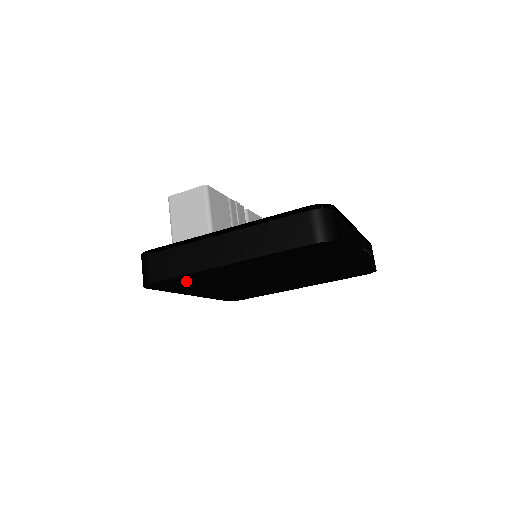
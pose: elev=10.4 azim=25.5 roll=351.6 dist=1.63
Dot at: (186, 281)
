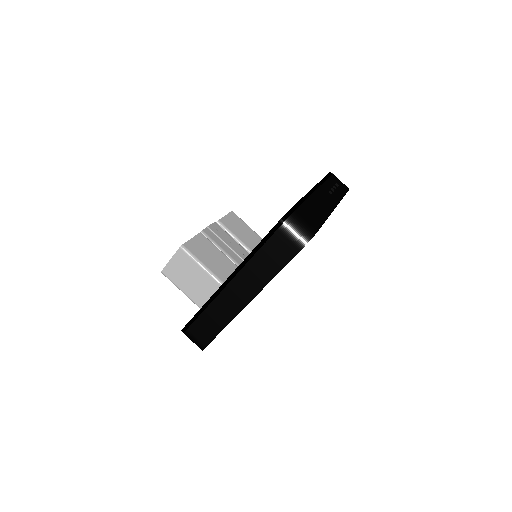
Dot at: occluded
